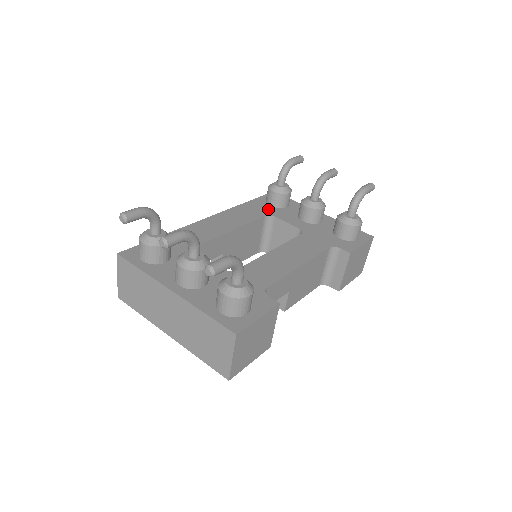
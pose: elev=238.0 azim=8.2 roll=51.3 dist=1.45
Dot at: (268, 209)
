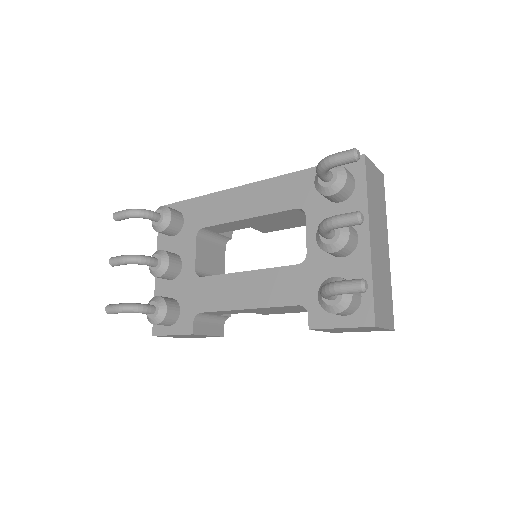
Dot at: (313, 196)
